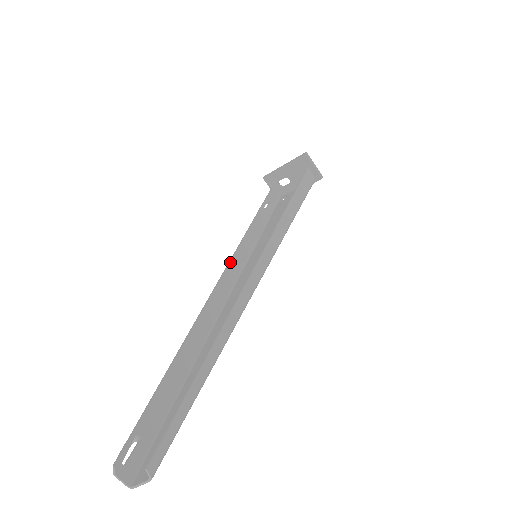
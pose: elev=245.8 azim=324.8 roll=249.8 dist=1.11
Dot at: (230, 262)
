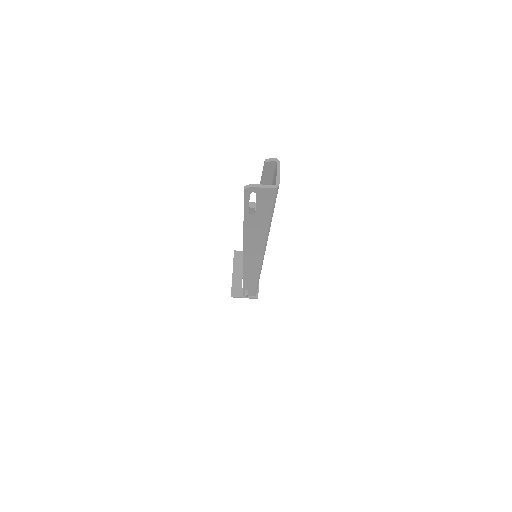
Dot at: (243, 269)
